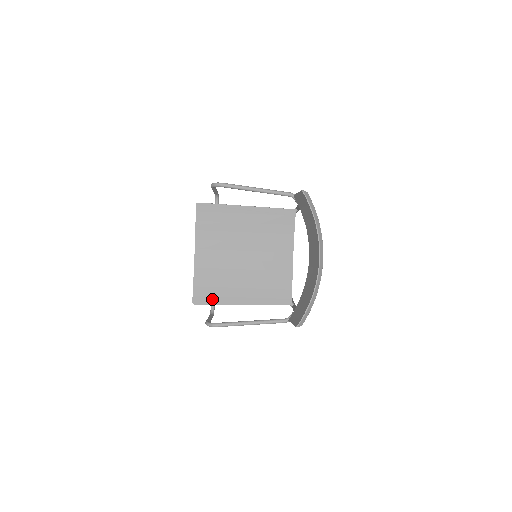
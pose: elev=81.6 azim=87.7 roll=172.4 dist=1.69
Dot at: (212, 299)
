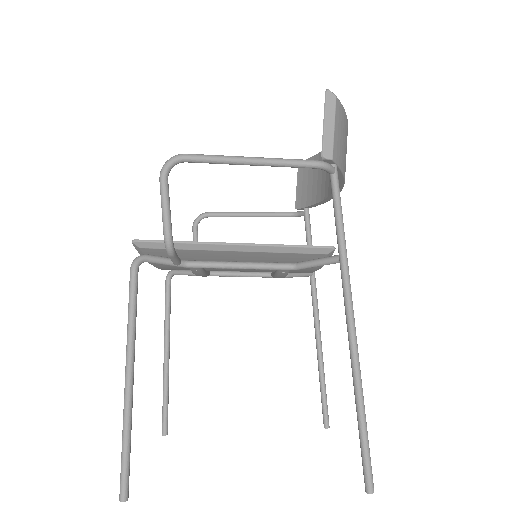
Dot at: occluded
